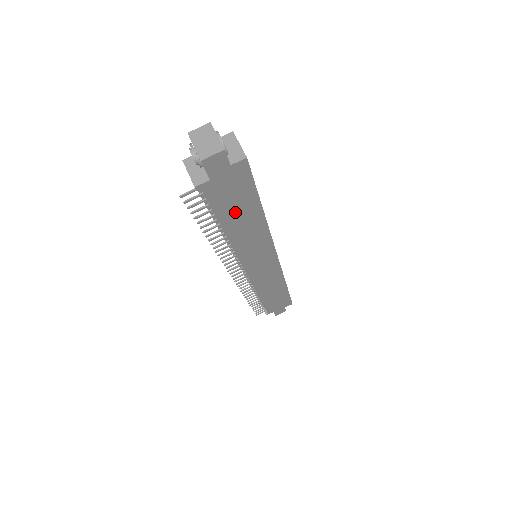
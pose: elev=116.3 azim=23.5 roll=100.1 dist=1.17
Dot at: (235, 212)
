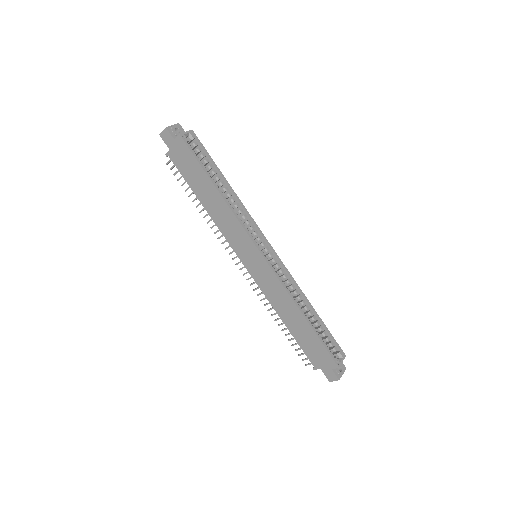
Dot at: (197, 183)
